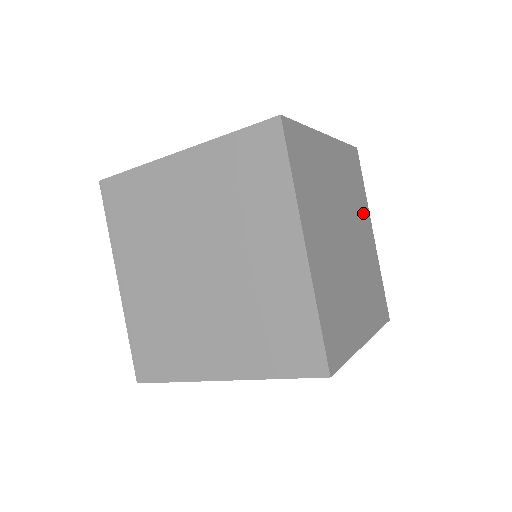
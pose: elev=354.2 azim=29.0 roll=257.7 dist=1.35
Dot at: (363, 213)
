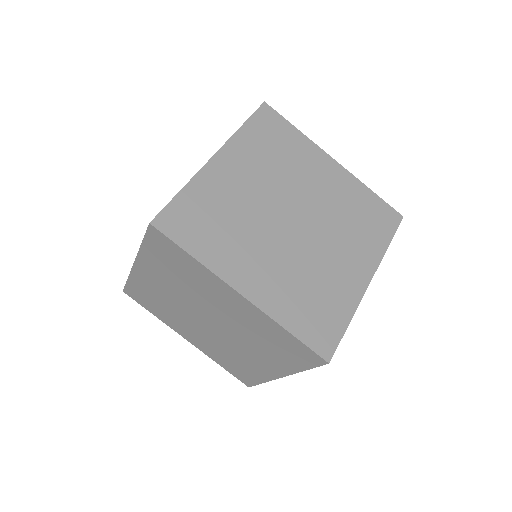
Dot at: occluded
